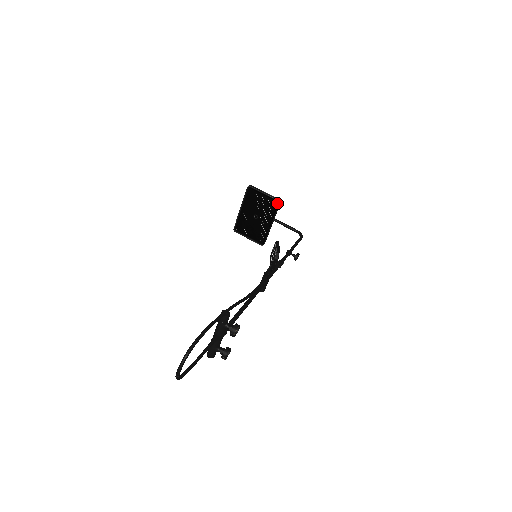
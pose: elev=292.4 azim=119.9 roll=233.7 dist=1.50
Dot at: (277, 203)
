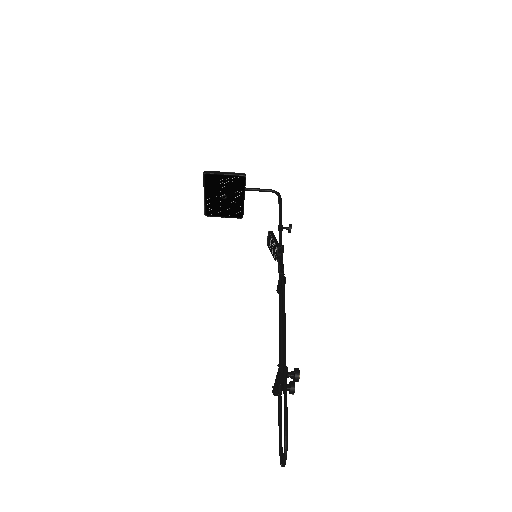
Dot at: (243, 178)
